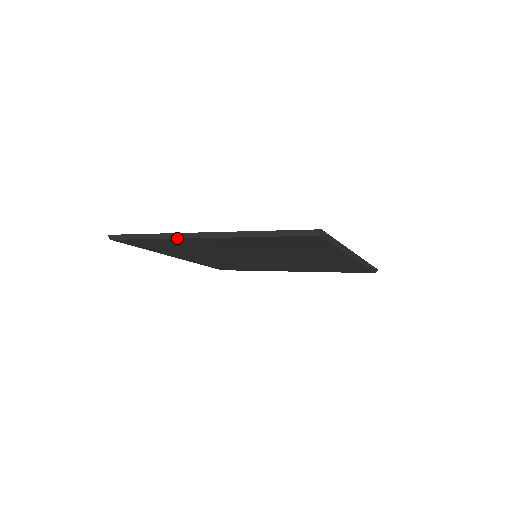
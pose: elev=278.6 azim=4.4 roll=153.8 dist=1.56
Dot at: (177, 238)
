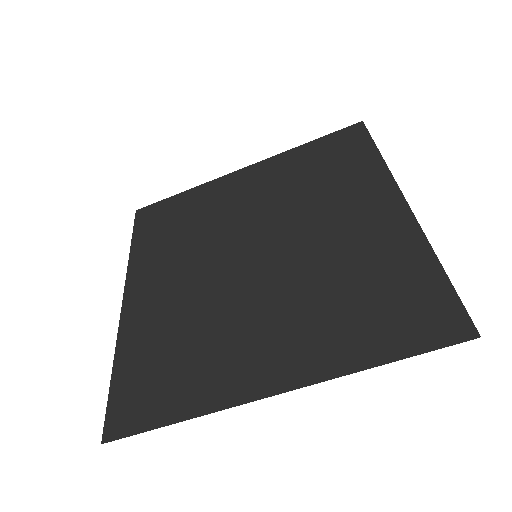
Dot at: occluded
